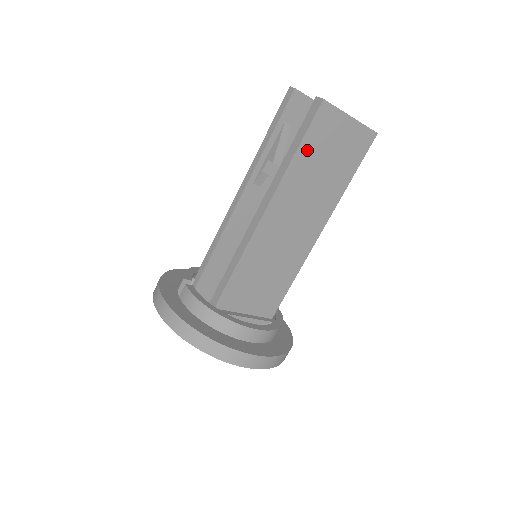
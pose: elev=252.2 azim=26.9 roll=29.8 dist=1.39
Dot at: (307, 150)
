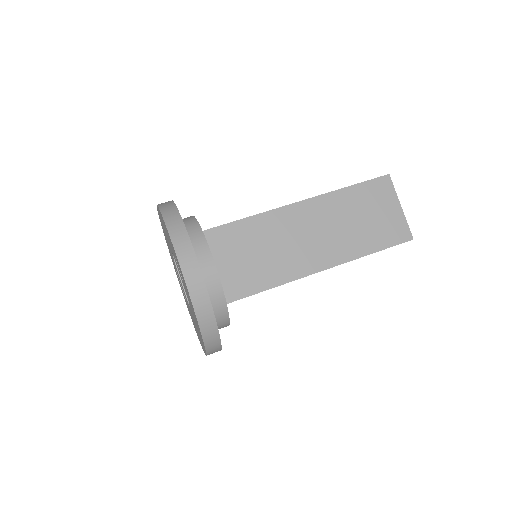
Dot at: (357, 194)
